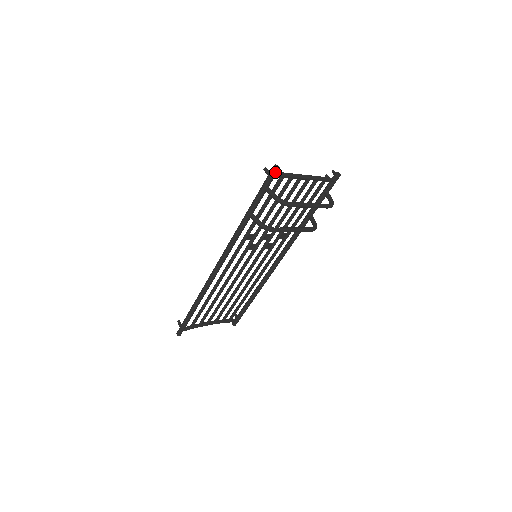
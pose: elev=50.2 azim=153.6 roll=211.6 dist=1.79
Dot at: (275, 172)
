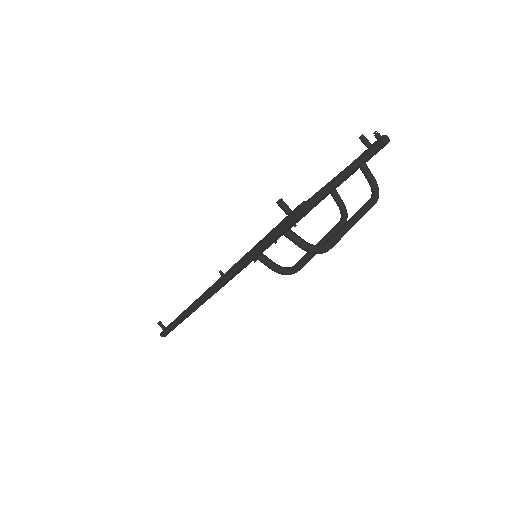
Dot at: (303, 216)
